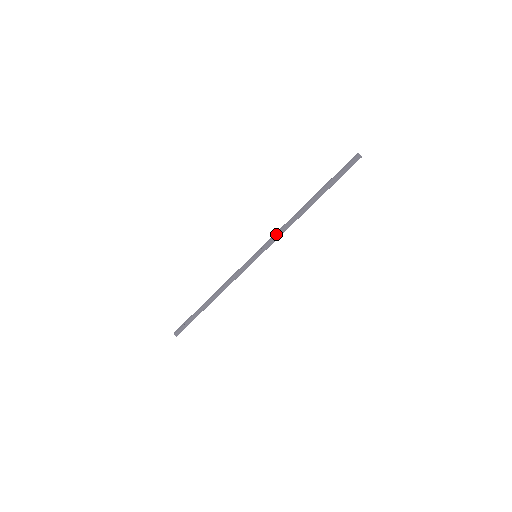
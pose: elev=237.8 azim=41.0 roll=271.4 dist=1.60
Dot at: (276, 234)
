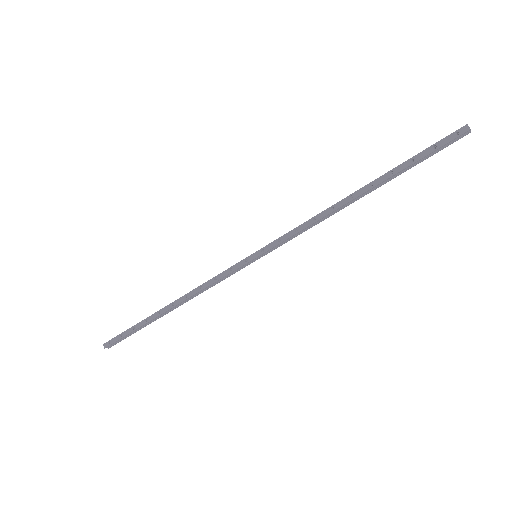
Dot at: (298, 232)
